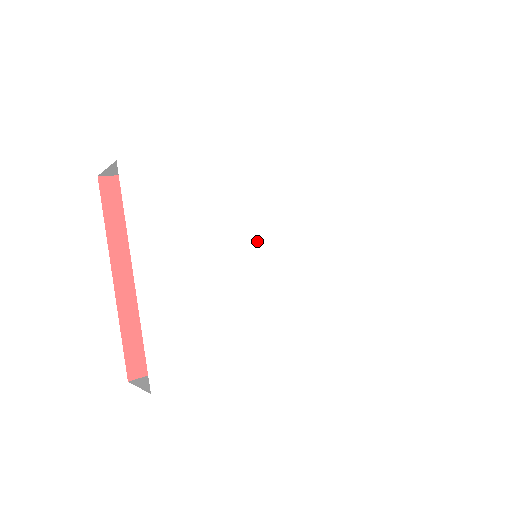
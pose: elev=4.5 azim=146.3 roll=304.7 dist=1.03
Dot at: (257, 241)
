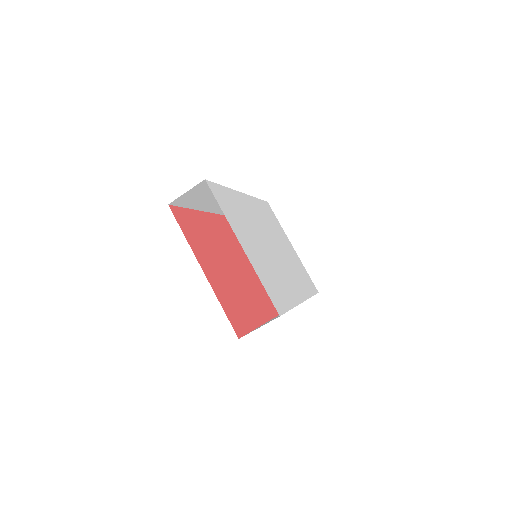
Dot at: (264, 238)
